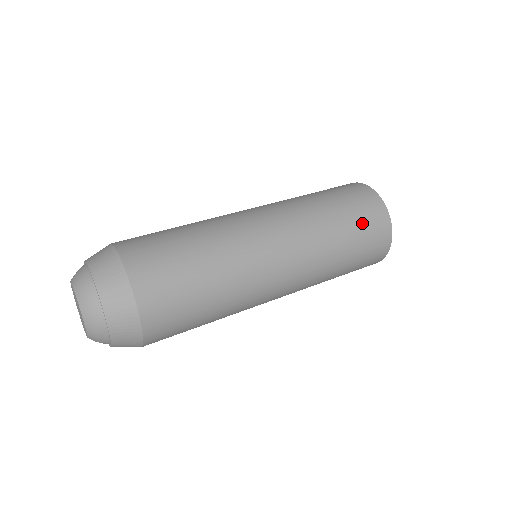
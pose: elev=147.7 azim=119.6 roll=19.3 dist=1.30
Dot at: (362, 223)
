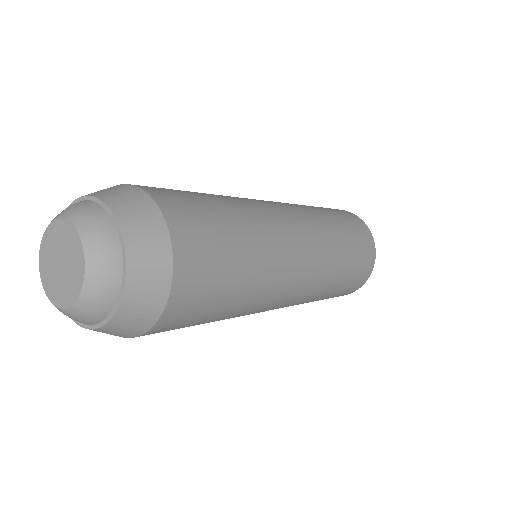
Dot at: (352, 226)
